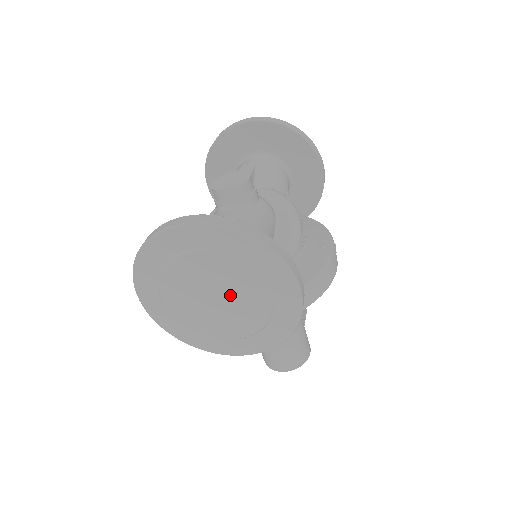
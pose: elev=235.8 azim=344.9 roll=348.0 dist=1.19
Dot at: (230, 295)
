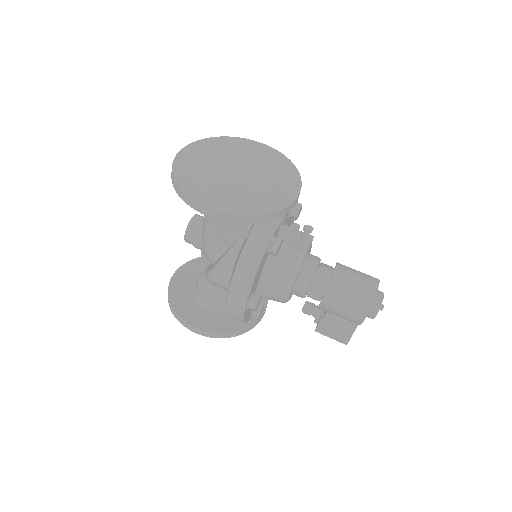
Dot at: (241, 163)
